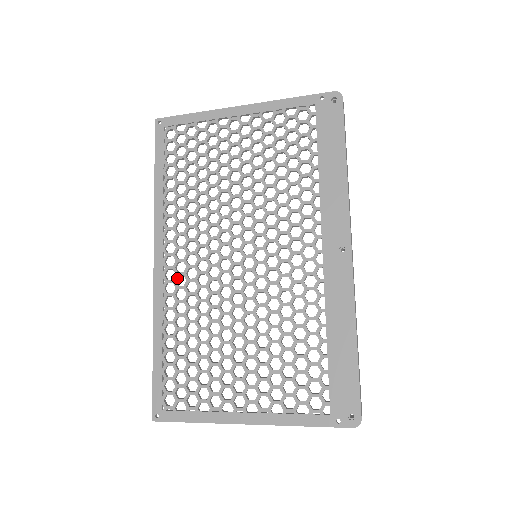
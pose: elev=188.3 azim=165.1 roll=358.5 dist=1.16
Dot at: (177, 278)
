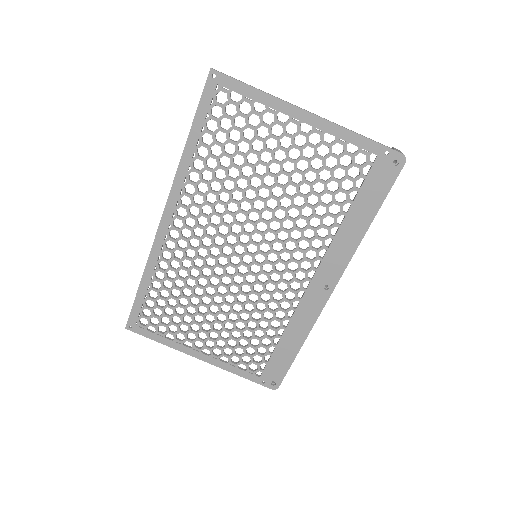
Dot at: (179, 239)
